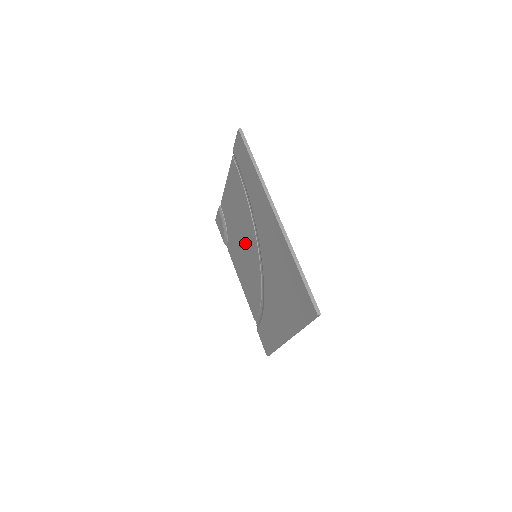
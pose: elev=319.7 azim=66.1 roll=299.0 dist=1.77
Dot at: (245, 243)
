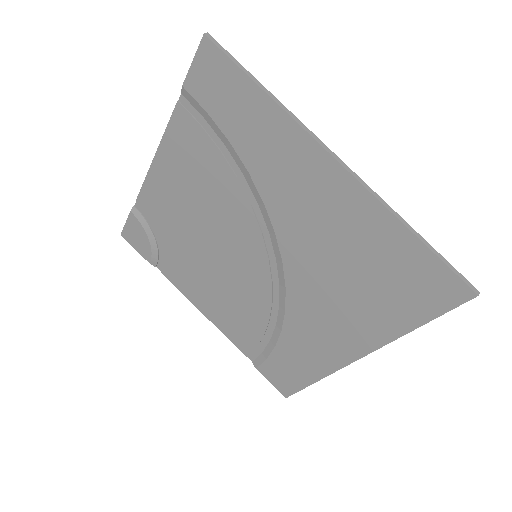
Dot at: (220, 245)
